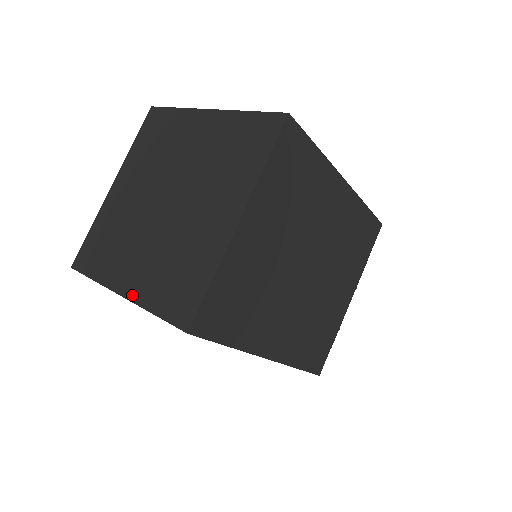
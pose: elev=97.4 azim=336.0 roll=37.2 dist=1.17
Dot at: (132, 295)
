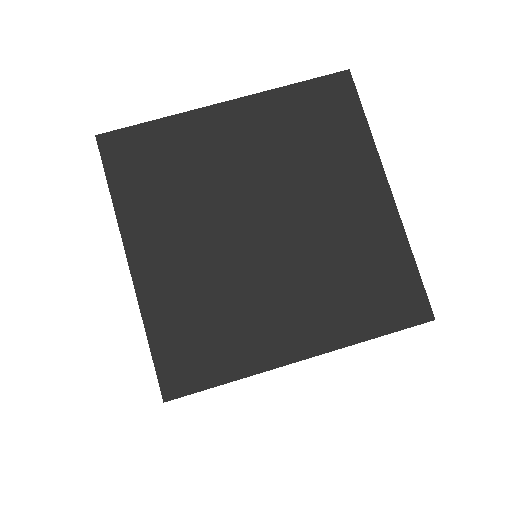
Dot at: (141, 283)
